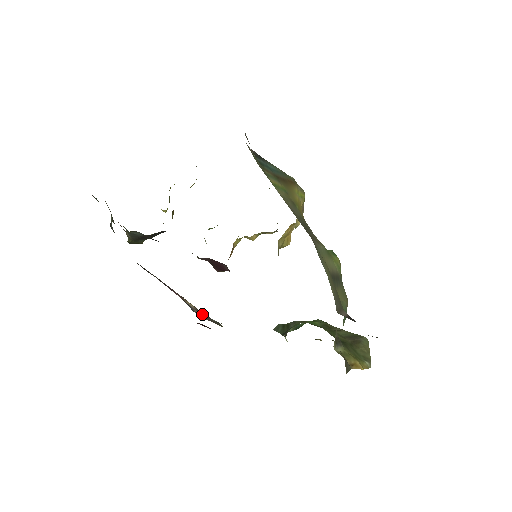
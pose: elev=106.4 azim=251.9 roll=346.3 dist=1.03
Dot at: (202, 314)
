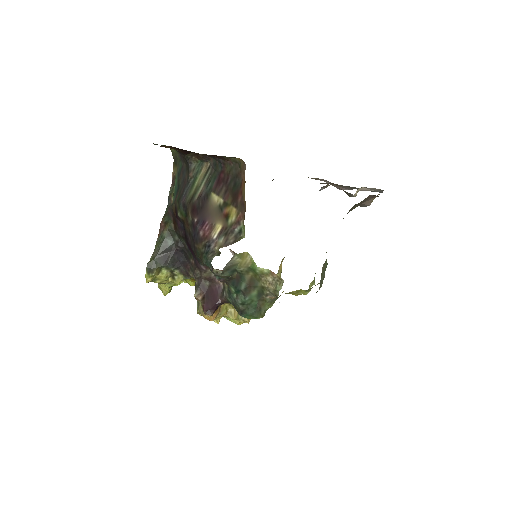
Dot at: (224, 237)
